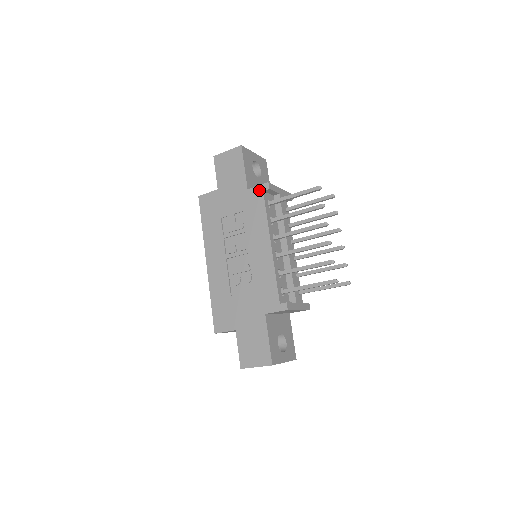
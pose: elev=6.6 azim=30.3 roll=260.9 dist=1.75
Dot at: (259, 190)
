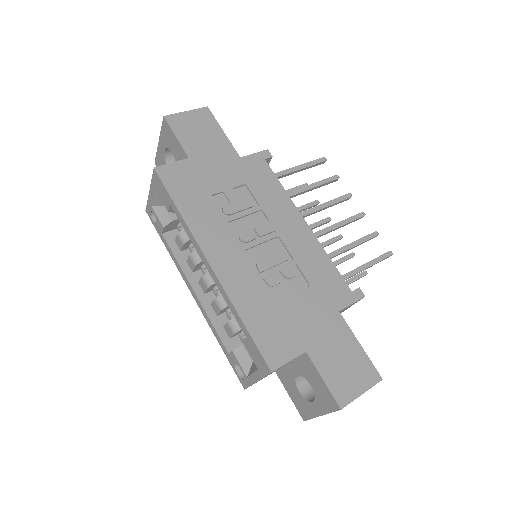
Dot at: (259, 158)
